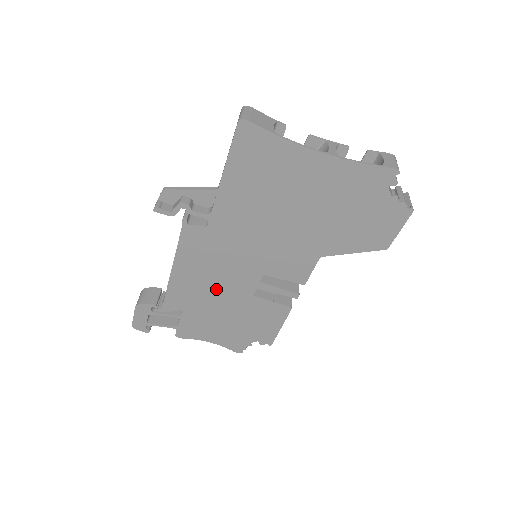
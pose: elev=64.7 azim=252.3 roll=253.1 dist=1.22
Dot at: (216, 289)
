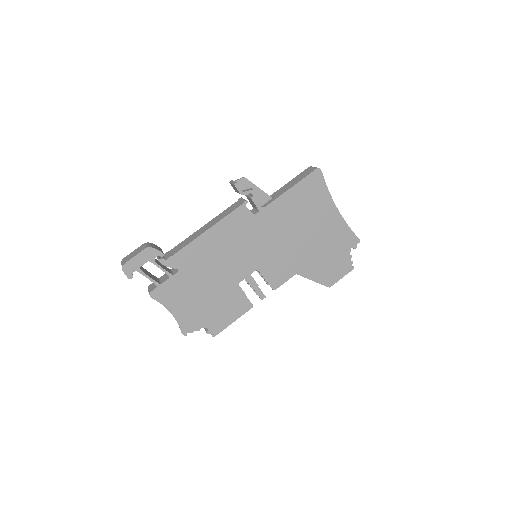
Dot at: (219, 265)
